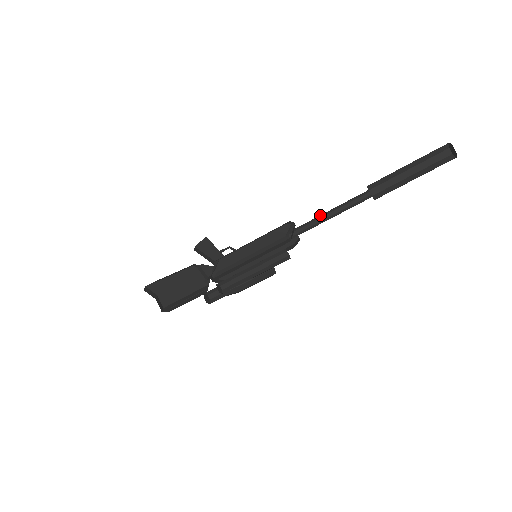
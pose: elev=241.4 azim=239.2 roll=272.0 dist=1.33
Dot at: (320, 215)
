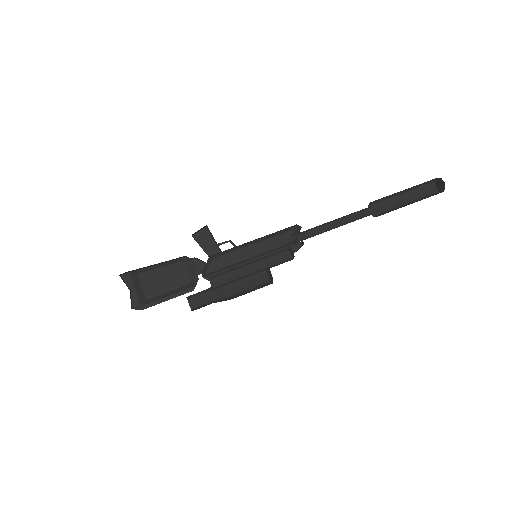
Dot at: (325, 224)
